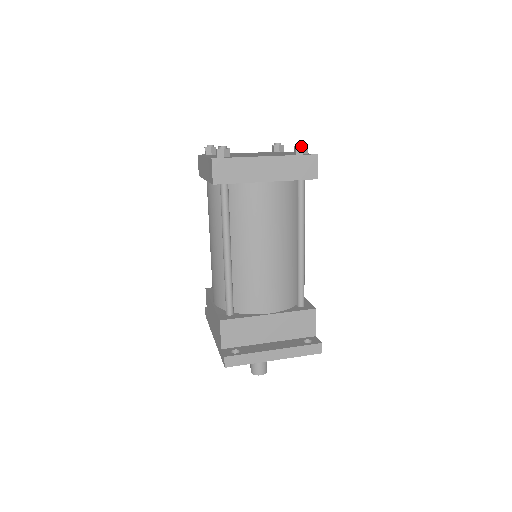
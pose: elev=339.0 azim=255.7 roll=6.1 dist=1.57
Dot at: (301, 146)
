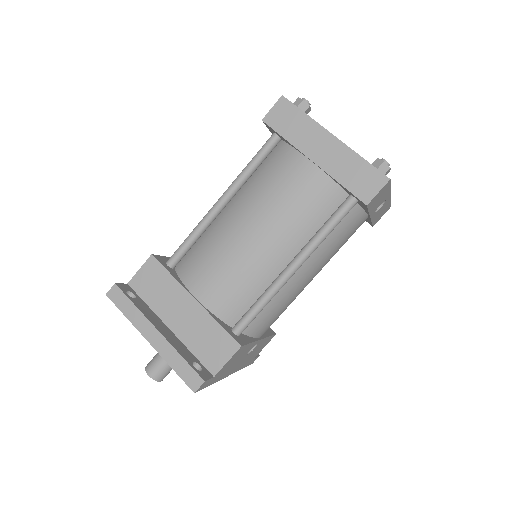
Dot at: (382, 160)
